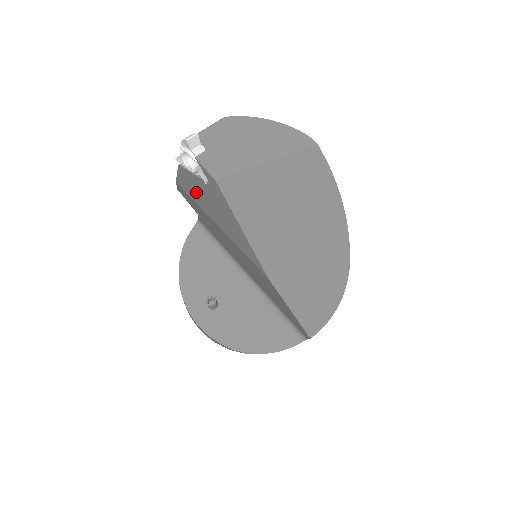
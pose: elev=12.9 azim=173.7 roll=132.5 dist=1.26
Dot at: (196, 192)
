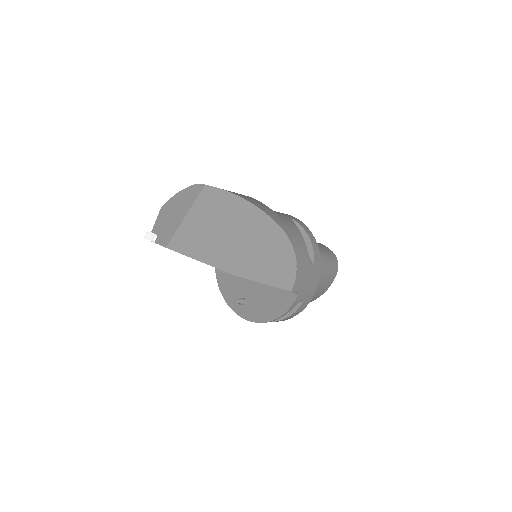
Dot at: occluded
